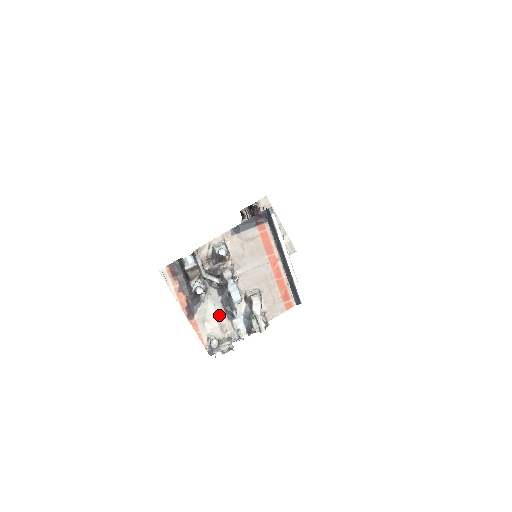
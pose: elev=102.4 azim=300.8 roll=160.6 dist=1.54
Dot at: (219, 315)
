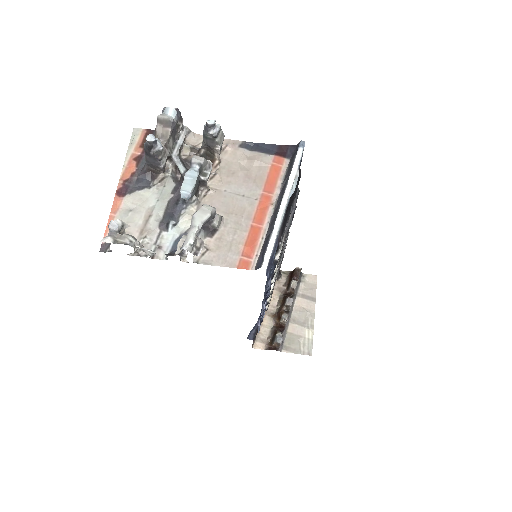
Dot at: (153, 214)
